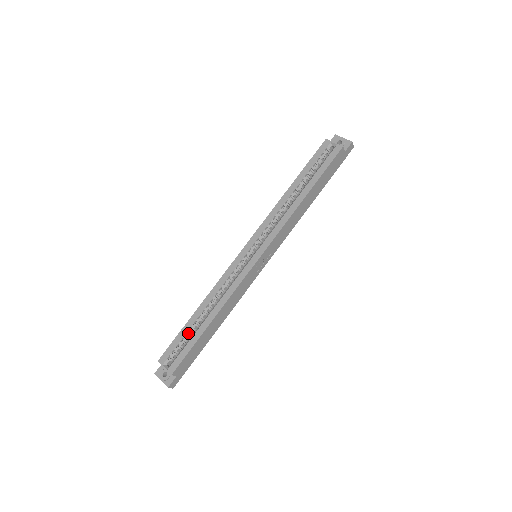
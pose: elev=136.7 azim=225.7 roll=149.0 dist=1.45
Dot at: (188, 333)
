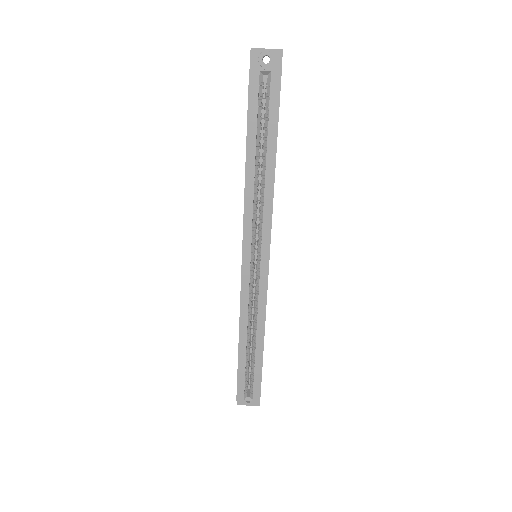
Dot at: (246, 365)
